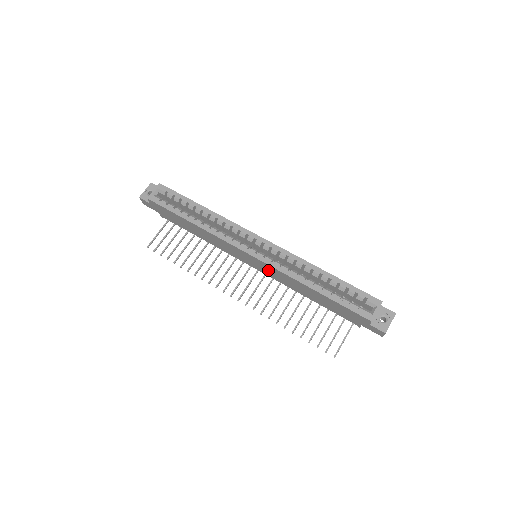
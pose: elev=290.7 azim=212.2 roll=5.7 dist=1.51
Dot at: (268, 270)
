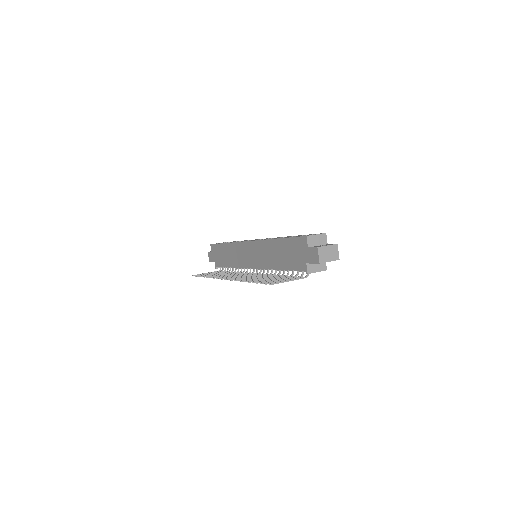
Dot at: (257, 254)
